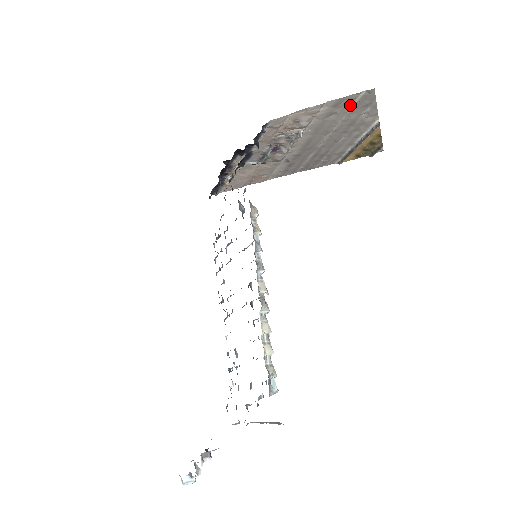
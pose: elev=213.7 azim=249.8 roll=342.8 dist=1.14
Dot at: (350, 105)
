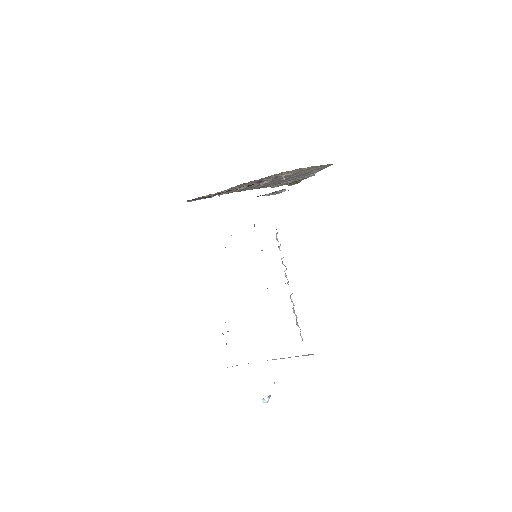
Dot at: occluded
